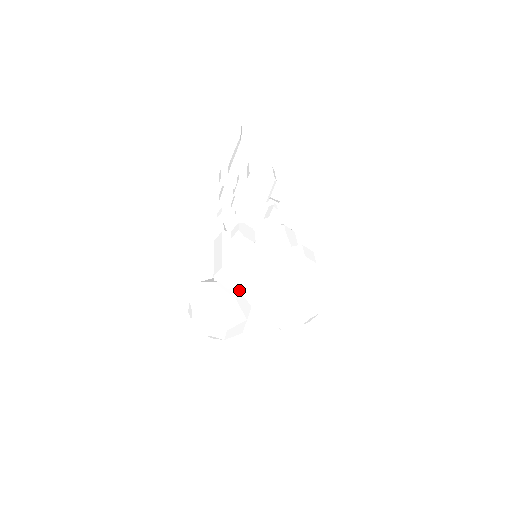
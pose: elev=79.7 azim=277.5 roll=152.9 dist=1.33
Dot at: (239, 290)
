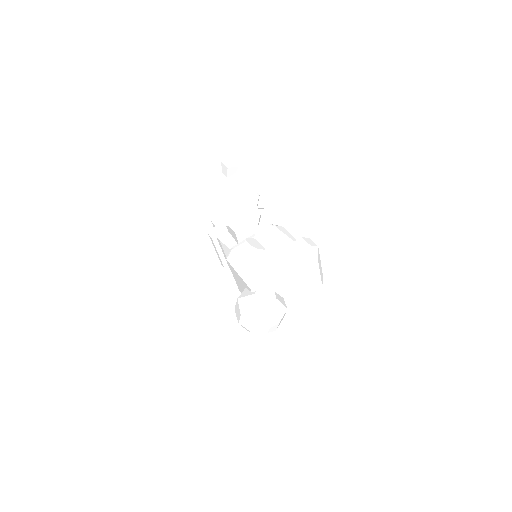
Dot at: (274, 291)
